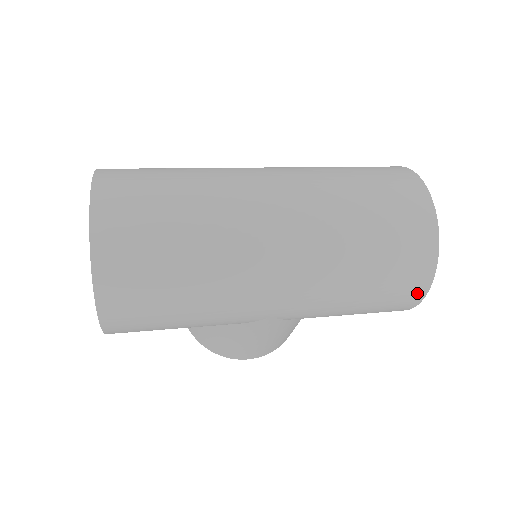
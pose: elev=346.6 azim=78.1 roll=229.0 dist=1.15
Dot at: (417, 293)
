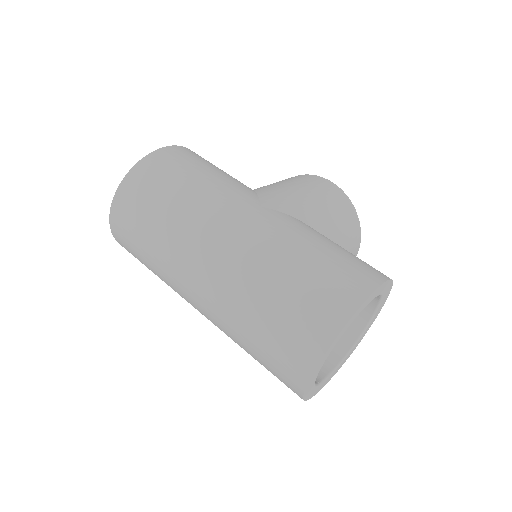
Dot at: occluded
